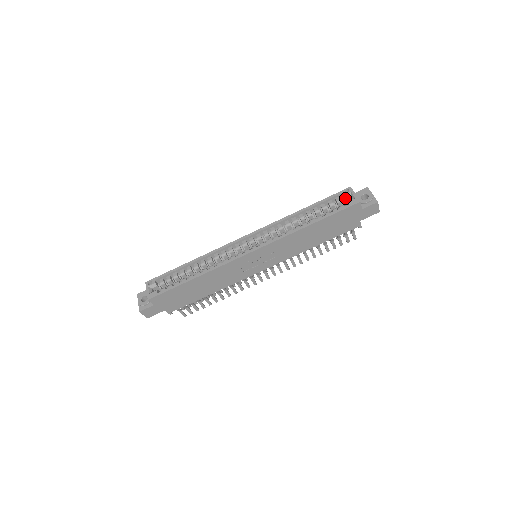
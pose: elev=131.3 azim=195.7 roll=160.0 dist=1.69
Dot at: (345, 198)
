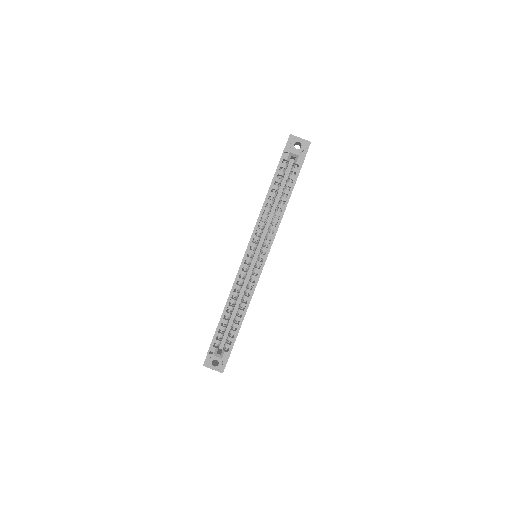
Dot at: occluded
